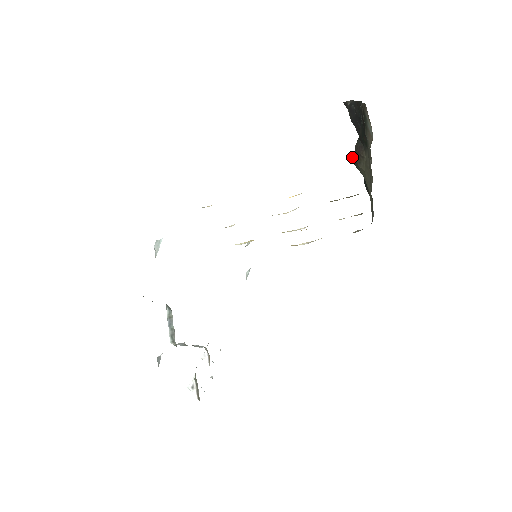
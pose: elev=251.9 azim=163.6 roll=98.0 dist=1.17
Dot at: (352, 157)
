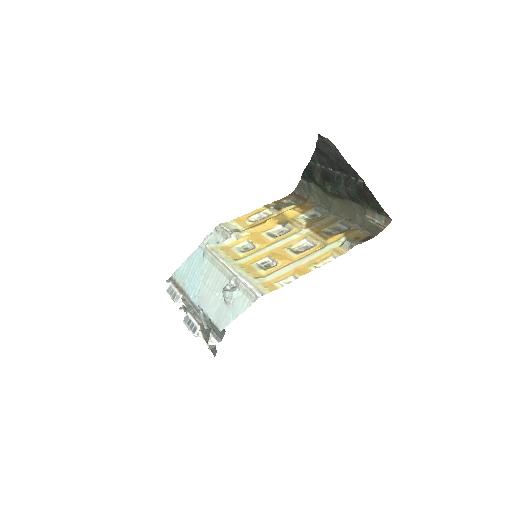
Dot at: (326, 187)
